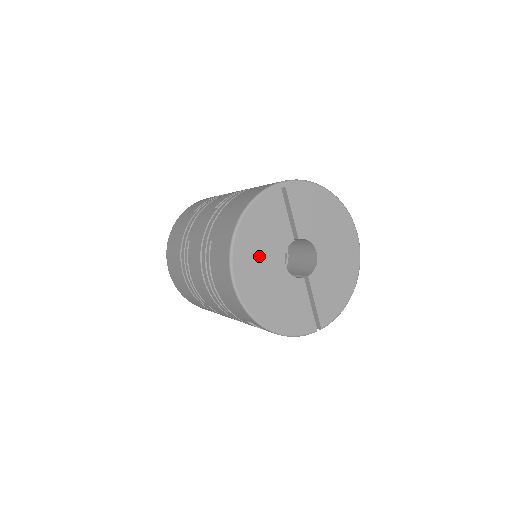
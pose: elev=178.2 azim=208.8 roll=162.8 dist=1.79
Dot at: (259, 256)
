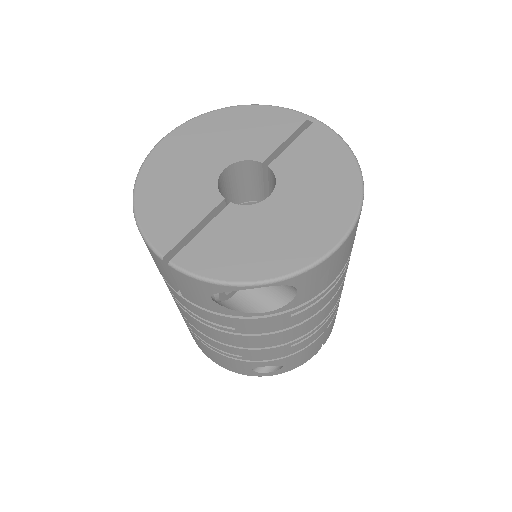
Dot at: (215, 139)
